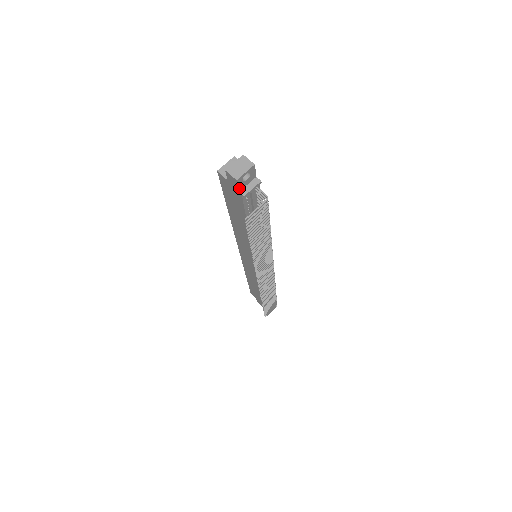
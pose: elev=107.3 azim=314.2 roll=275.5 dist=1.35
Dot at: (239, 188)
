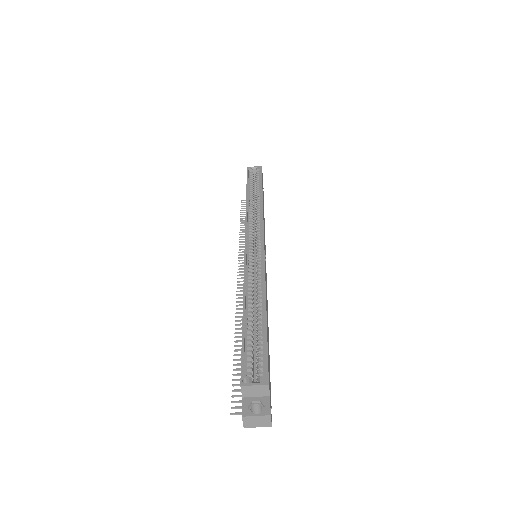
Dot at: occluded
